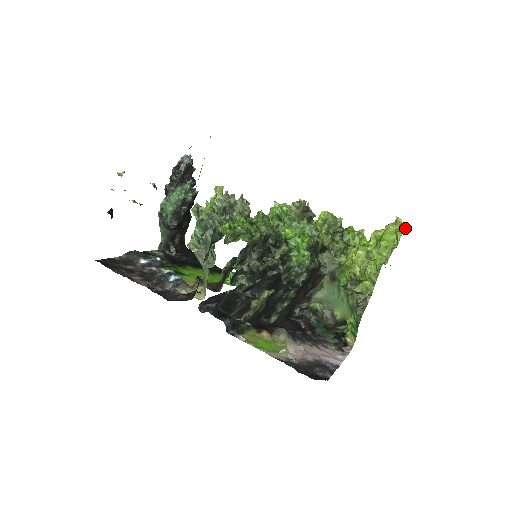
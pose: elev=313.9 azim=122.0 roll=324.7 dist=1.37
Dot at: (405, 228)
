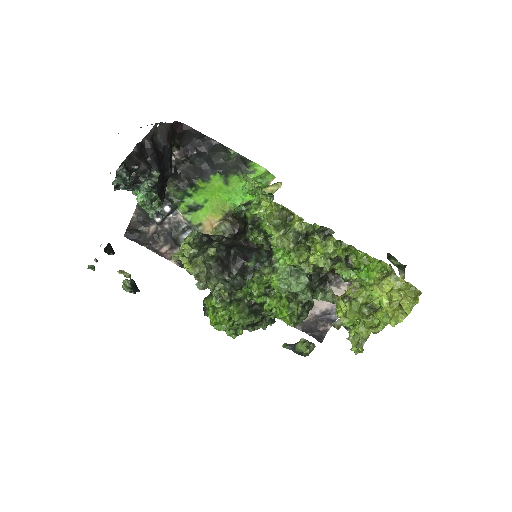
Dot at: (405, 317)
